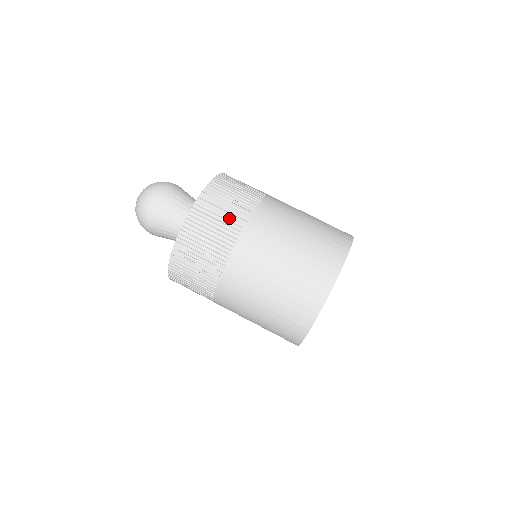
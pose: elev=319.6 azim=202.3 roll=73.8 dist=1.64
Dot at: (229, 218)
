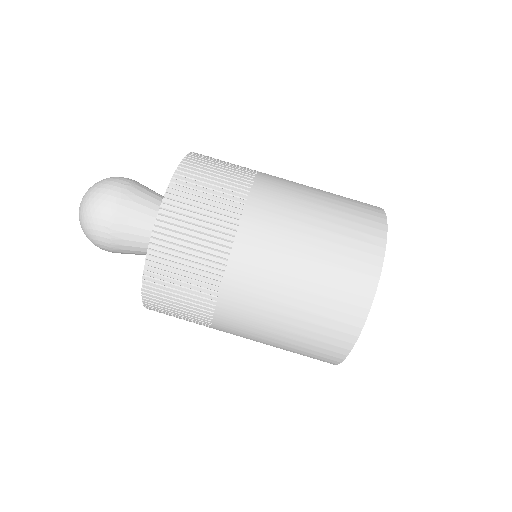
Dot at: (202, 261)
